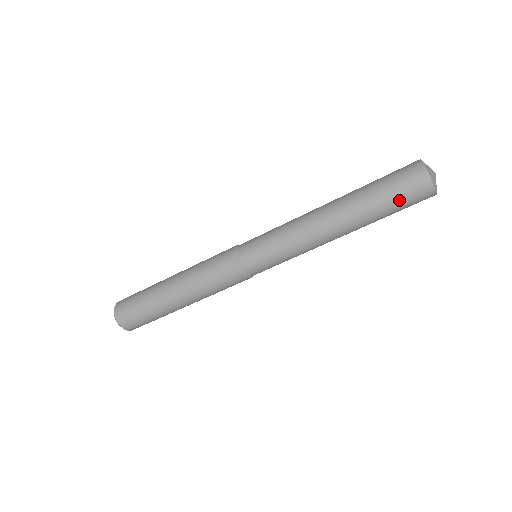
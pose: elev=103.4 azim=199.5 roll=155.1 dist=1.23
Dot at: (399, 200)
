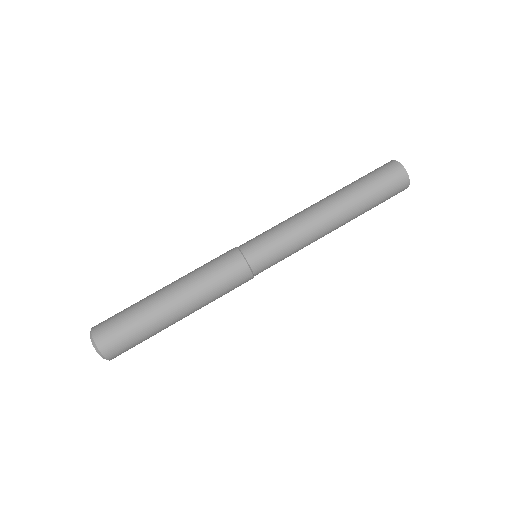
Dot at: (385, 191)
